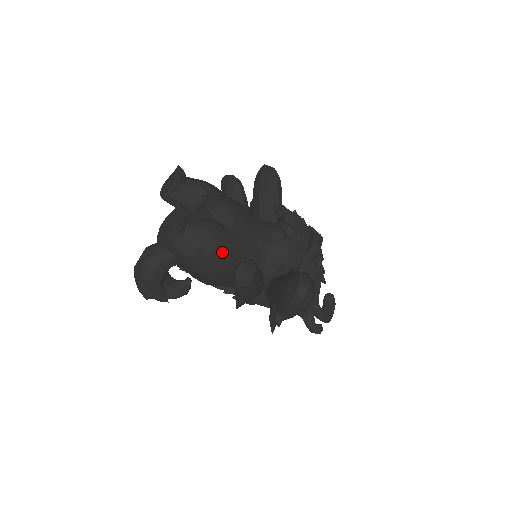
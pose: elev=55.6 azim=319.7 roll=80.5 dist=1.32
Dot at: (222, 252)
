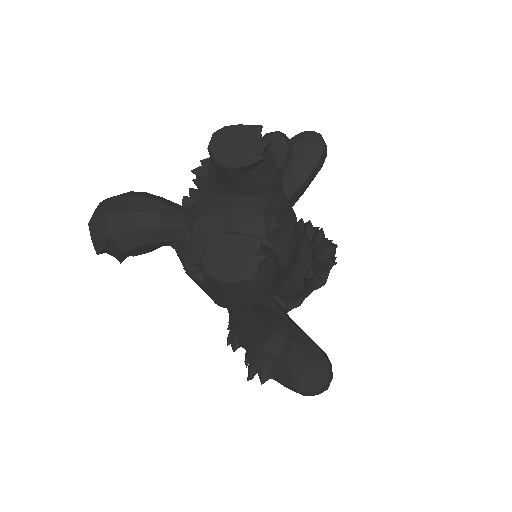
Dot at: (263, 300)
